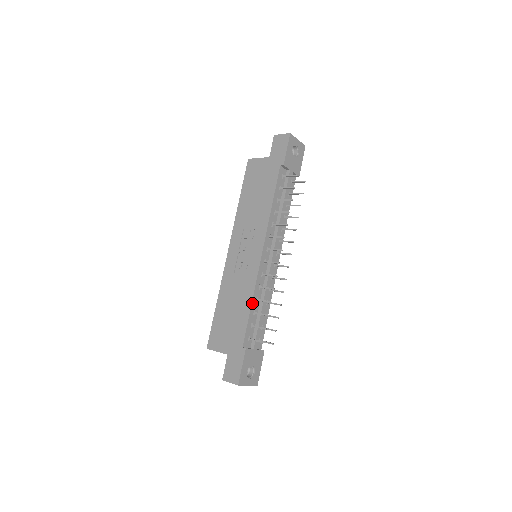
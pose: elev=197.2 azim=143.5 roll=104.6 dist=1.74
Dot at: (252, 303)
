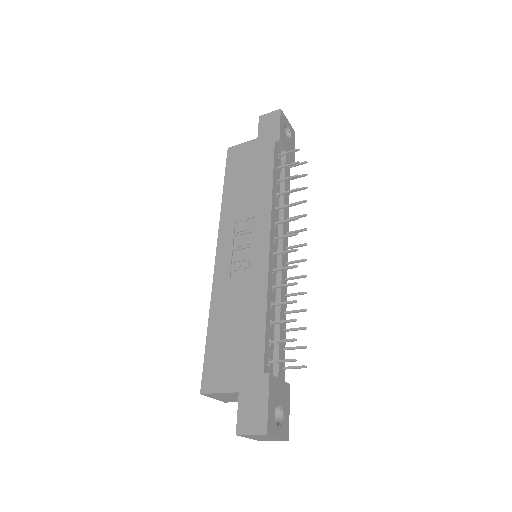
Dot at: (267, 308)
